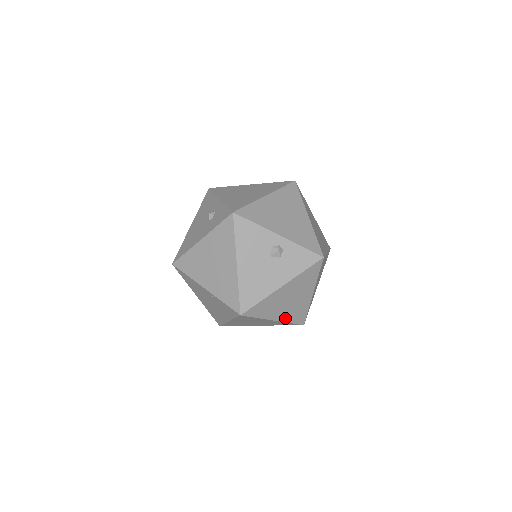
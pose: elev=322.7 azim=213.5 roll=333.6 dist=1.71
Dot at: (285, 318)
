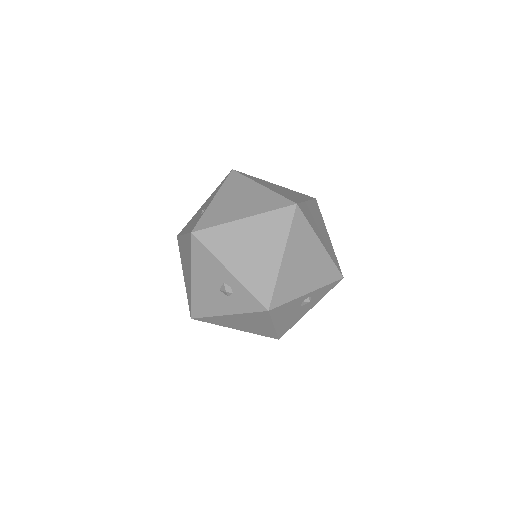
Dot at: occluded
